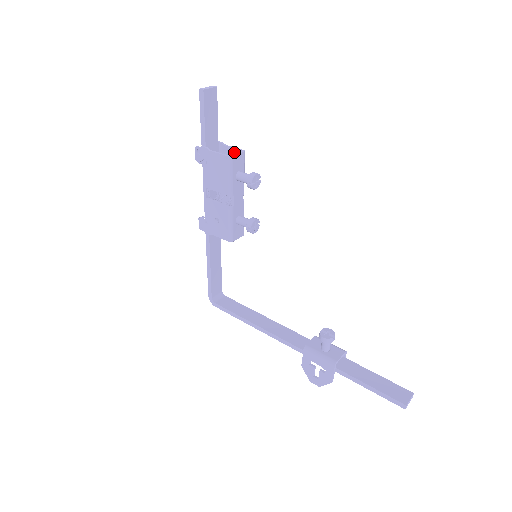
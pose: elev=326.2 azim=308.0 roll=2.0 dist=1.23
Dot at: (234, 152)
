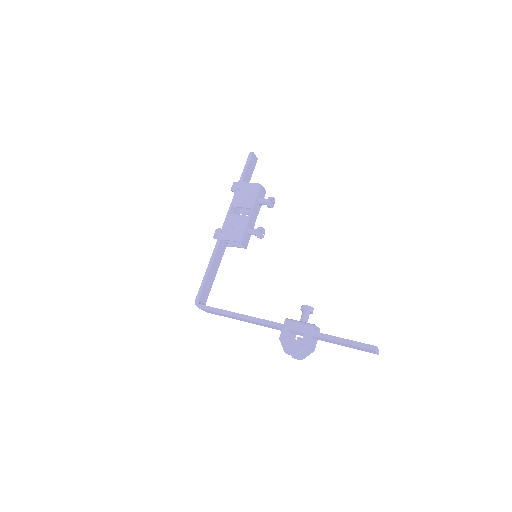
Dot at: occluded
